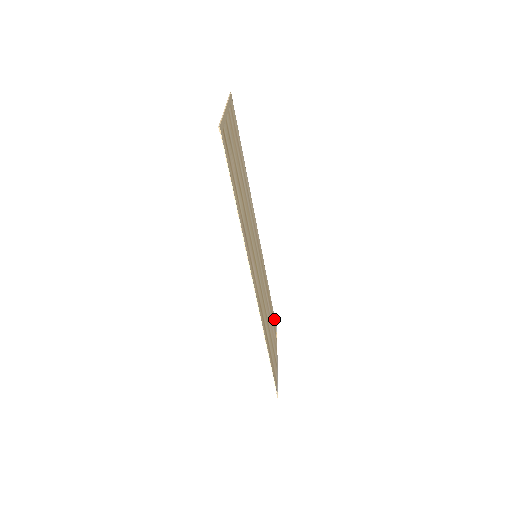
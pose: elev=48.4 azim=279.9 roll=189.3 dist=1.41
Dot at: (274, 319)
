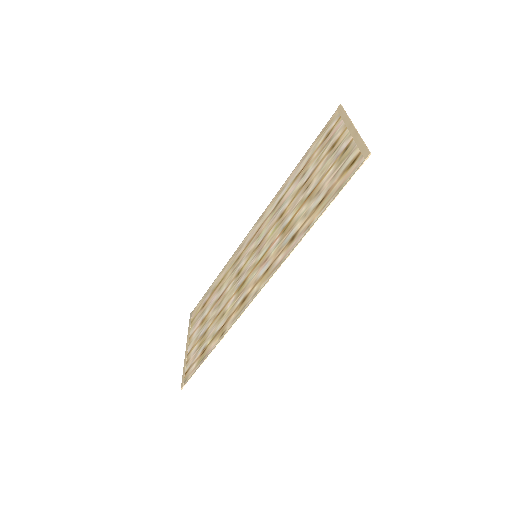
Dot at: (199, 306)
